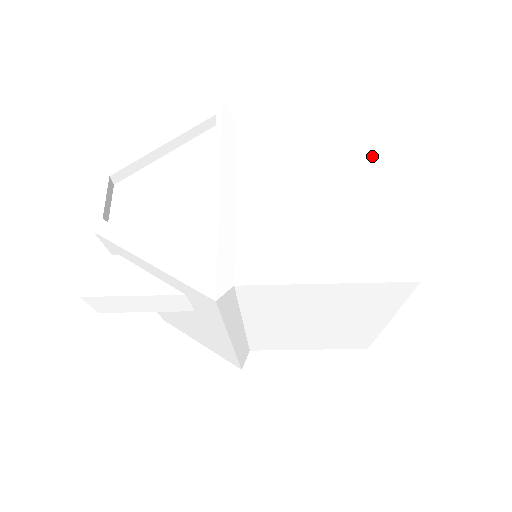
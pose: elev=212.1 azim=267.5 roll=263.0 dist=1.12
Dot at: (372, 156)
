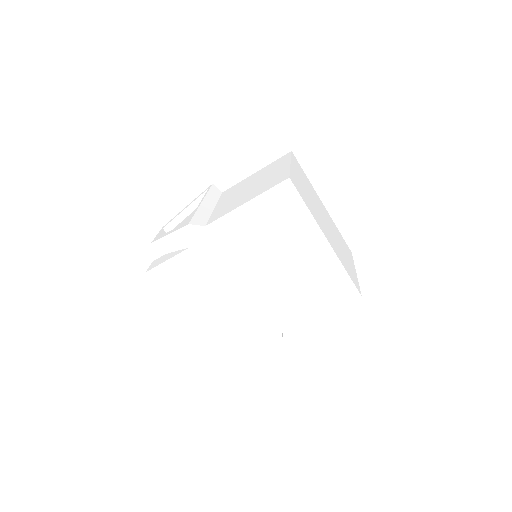
Dot at: (279, 163)
